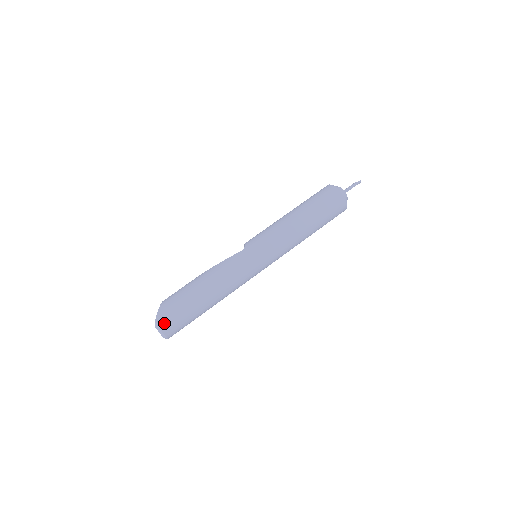
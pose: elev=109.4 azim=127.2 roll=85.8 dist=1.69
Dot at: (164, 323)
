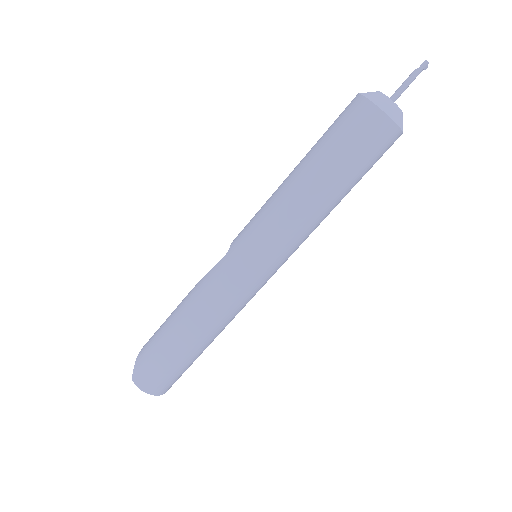
Dot at: (142, 380)
